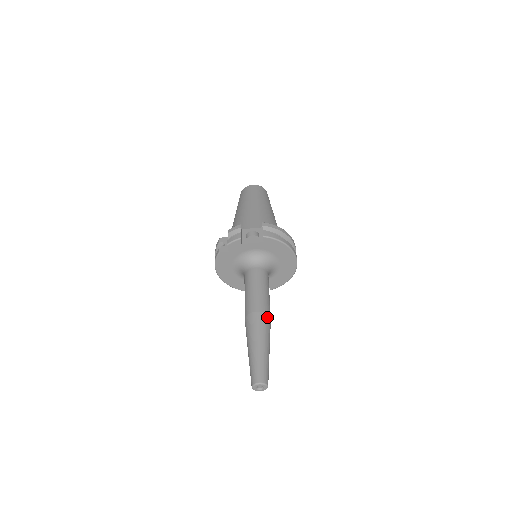
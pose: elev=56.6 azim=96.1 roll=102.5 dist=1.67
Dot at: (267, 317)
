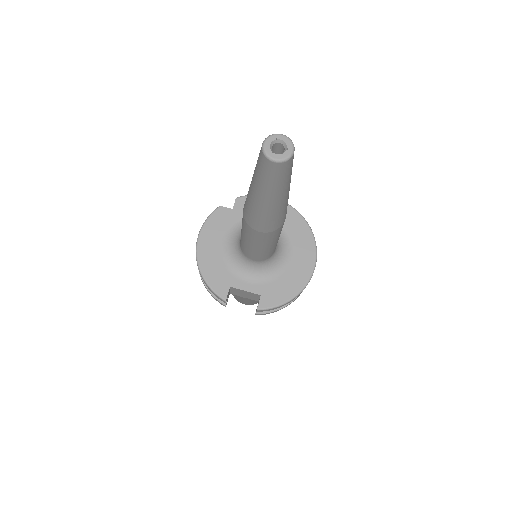
Dot at: occluded
